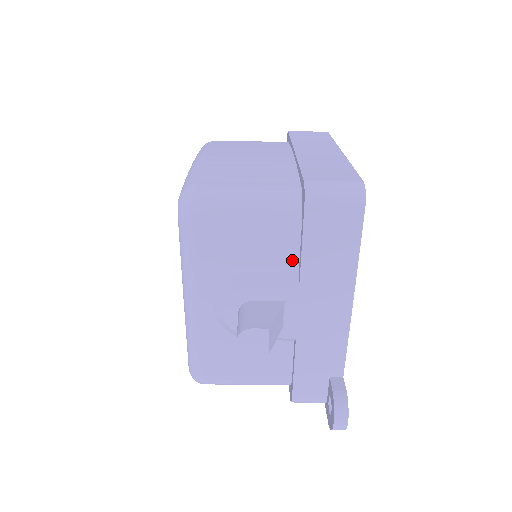
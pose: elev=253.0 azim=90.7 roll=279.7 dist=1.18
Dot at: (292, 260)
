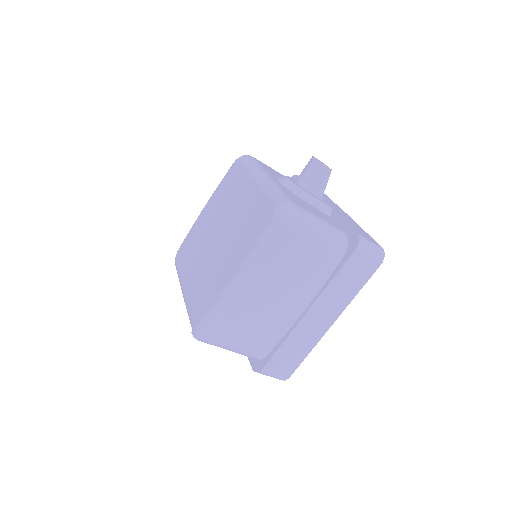
Dot at: occluded
